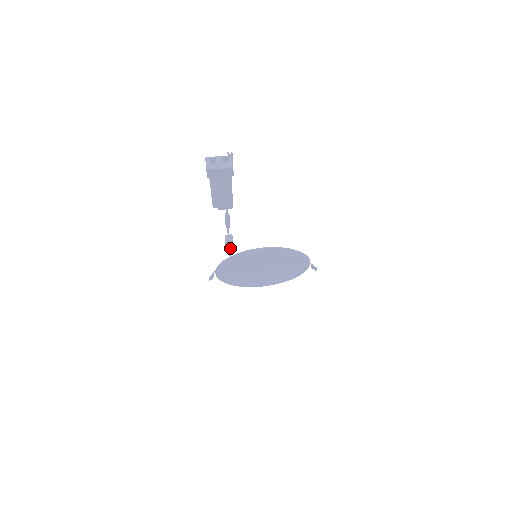
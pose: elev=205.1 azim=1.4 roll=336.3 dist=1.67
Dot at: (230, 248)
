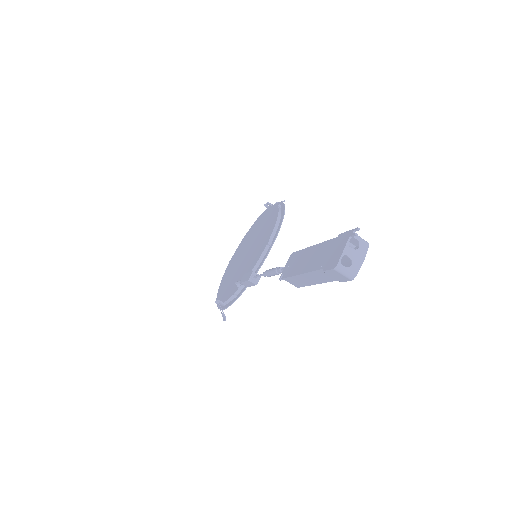
Dot at: occluded
